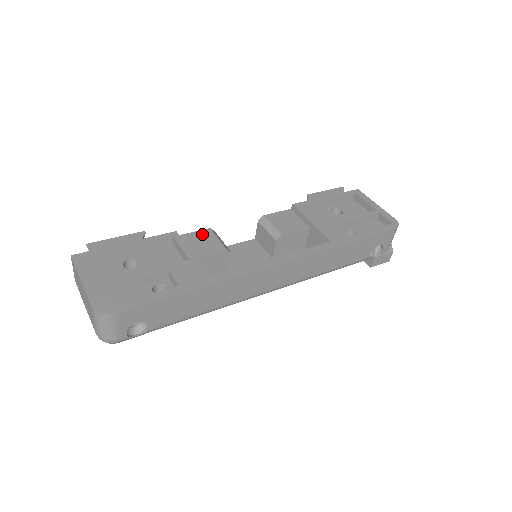
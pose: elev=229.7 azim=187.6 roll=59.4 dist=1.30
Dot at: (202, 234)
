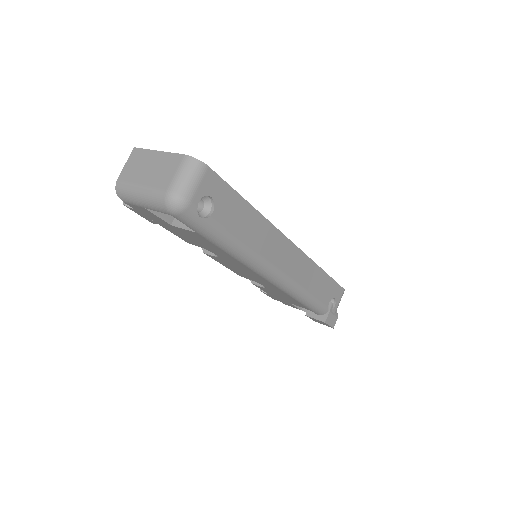
Dot at: occluded
